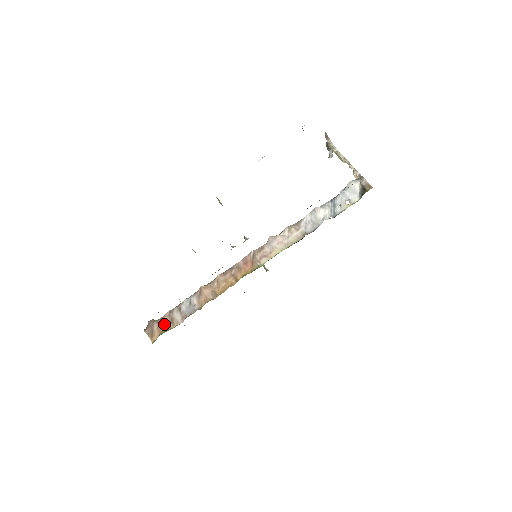
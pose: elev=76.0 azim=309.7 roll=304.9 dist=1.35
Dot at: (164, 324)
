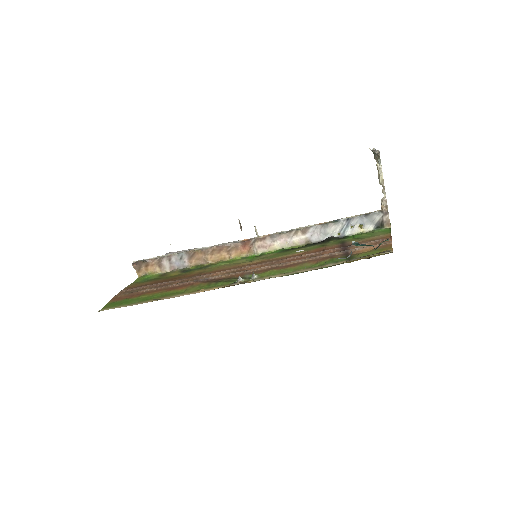
Dot at: (152, 266)
